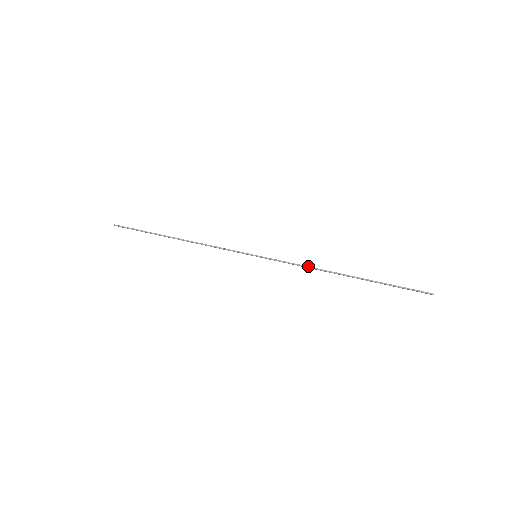
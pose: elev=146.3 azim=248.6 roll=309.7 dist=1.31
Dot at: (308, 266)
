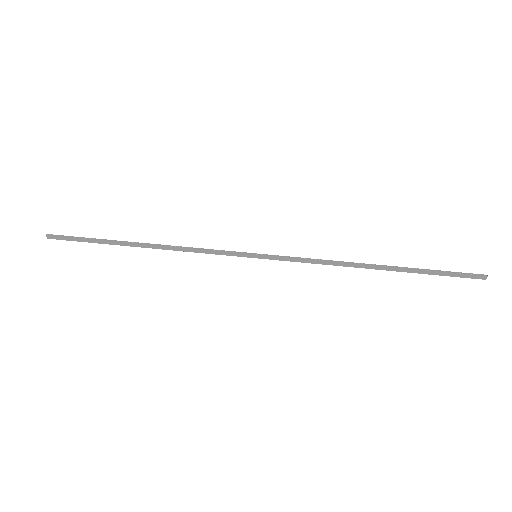
Dot at: (327, 260)
